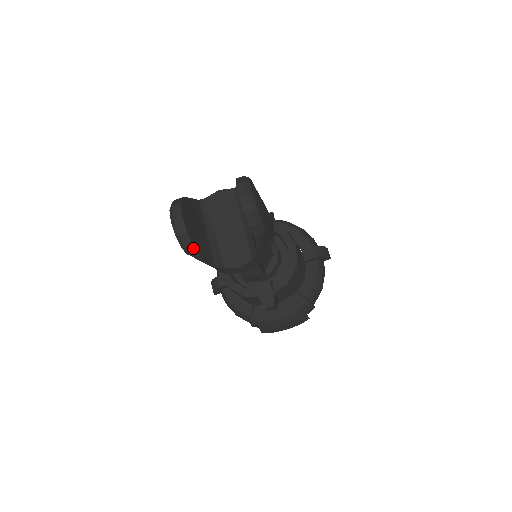
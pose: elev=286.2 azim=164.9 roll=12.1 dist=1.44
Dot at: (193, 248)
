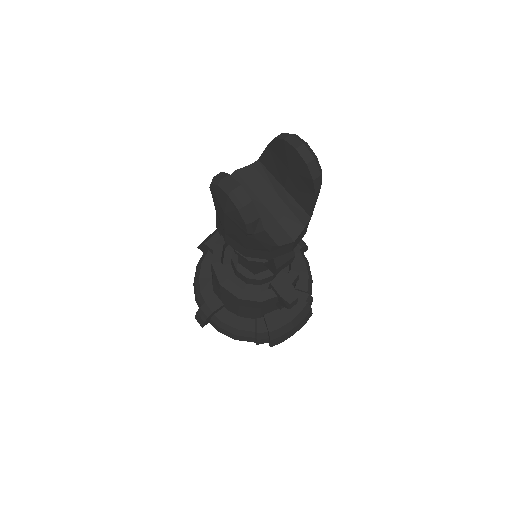
Dot at: (258, 221)
